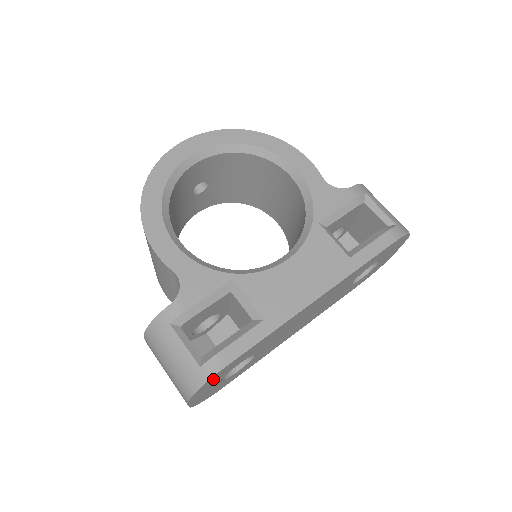
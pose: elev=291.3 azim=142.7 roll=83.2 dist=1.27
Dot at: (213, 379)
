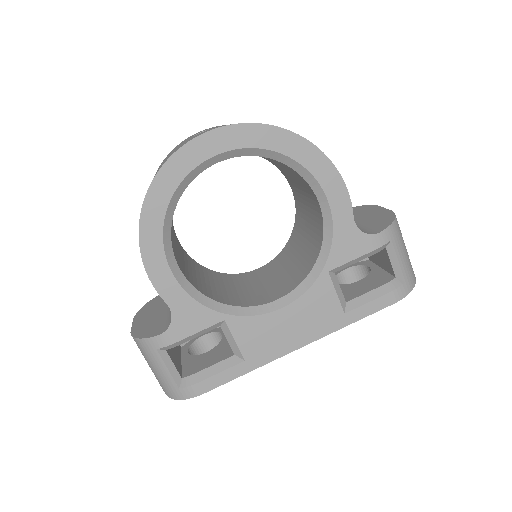
Dot at: occluded
